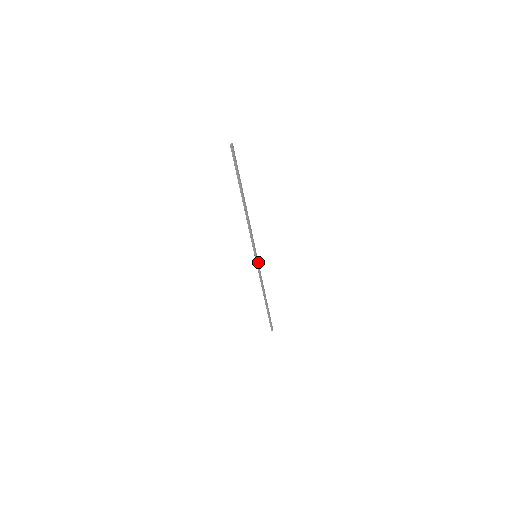
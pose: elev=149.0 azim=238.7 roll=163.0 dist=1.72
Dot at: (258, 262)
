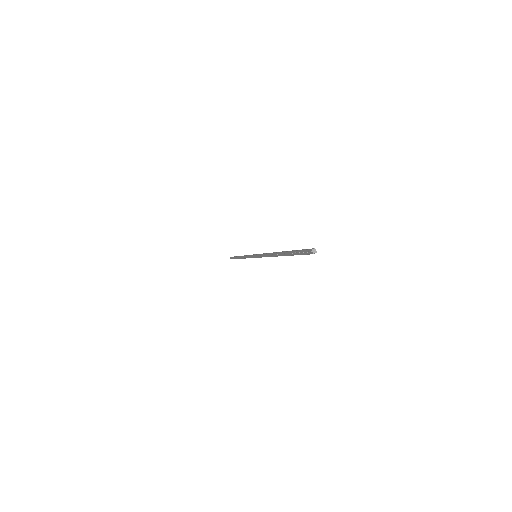
Dot at: occluded
